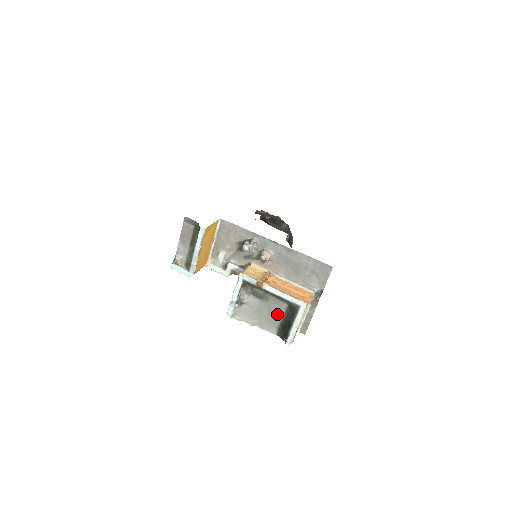
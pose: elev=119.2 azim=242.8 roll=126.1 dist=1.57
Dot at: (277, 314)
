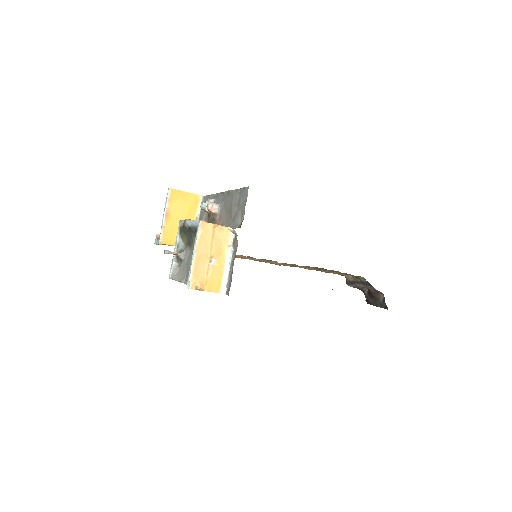
Dot at: occluded
